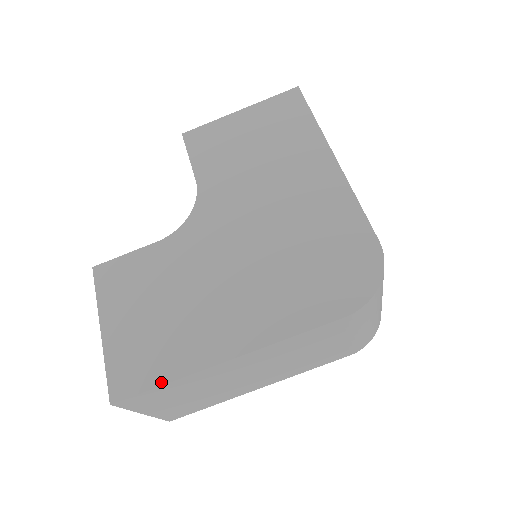
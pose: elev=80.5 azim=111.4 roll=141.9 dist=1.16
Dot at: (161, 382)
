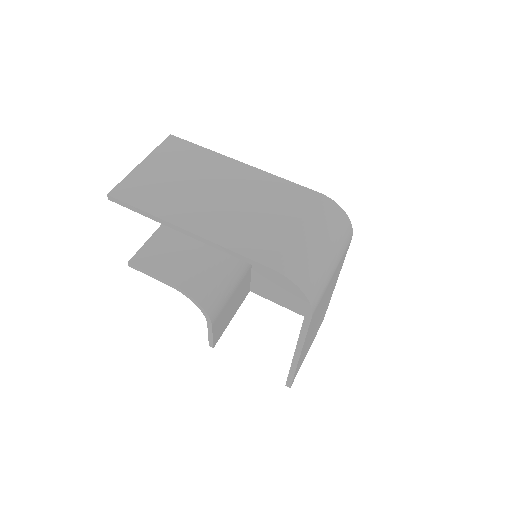
Dot at: (202, 148)
